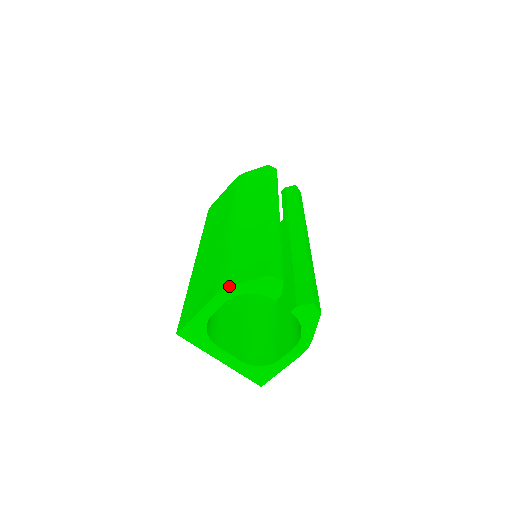
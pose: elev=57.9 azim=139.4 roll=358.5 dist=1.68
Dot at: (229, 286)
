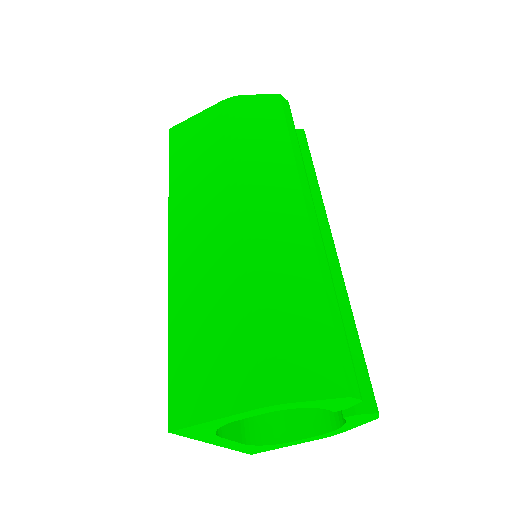
Dot at: (285, 403)
